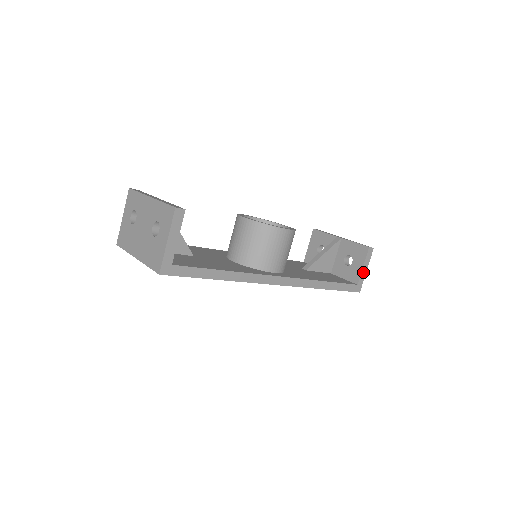
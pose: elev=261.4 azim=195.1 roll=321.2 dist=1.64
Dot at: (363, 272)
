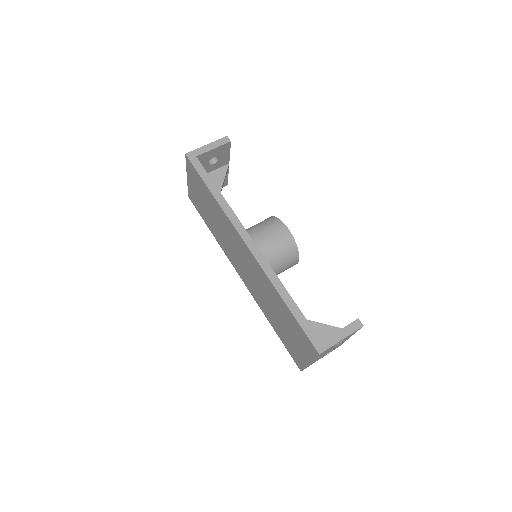
Dot at: (336, 337)
